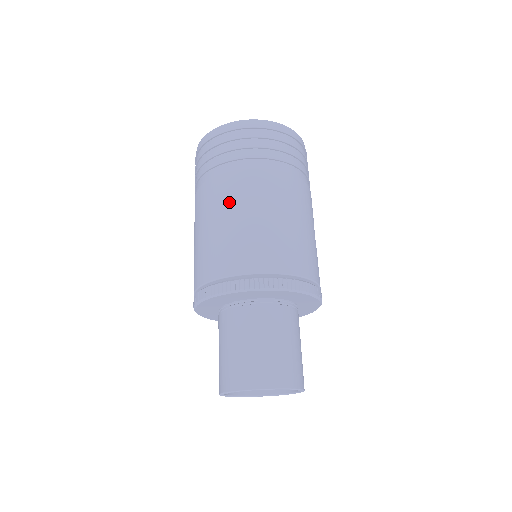
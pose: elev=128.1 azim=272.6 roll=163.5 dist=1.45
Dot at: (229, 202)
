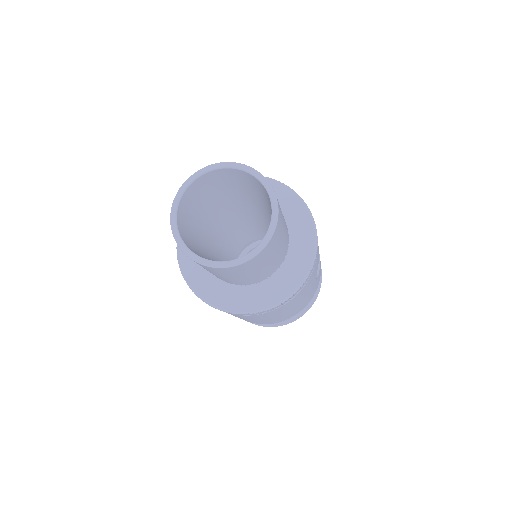
Dot at: occluded
